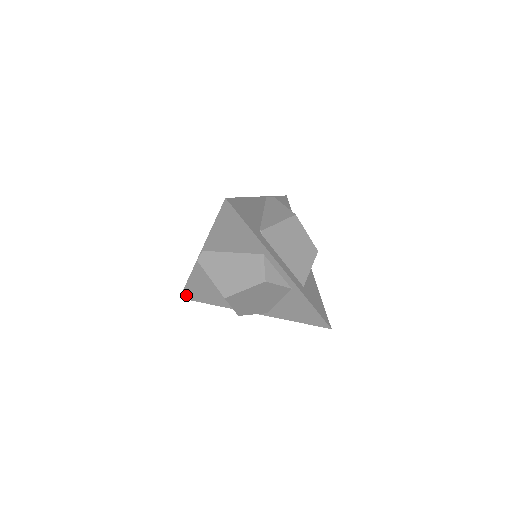
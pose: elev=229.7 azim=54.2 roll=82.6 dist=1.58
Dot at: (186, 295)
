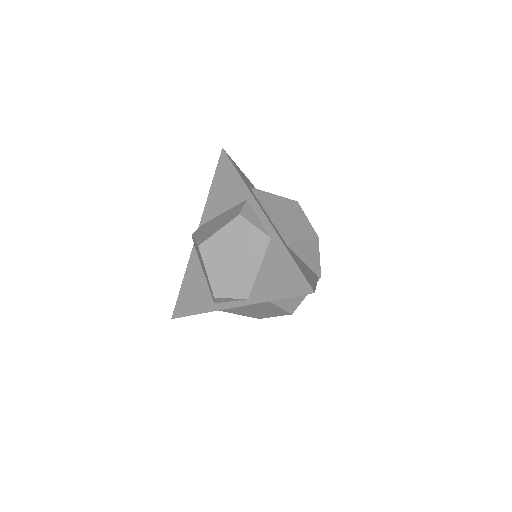
Dot at: (178, 310)
